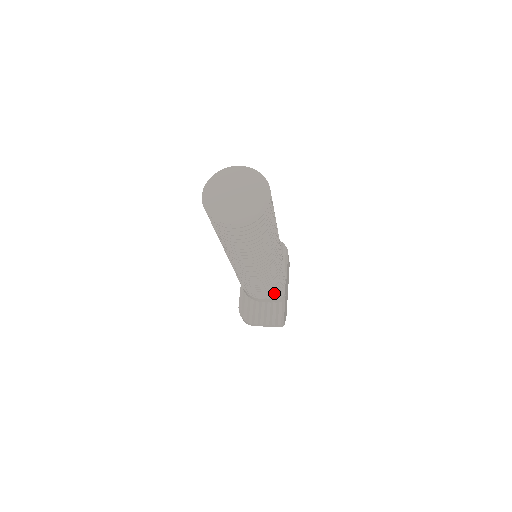
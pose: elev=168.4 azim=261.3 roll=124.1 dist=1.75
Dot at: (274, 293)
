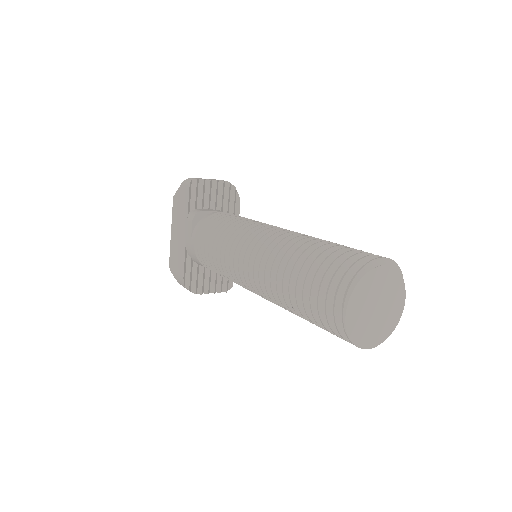
Dot at: occluded
